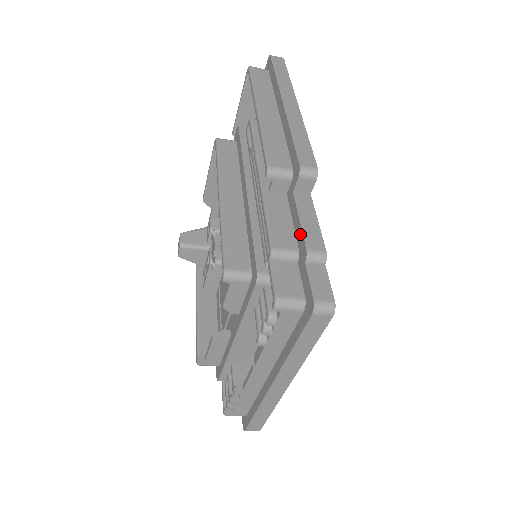
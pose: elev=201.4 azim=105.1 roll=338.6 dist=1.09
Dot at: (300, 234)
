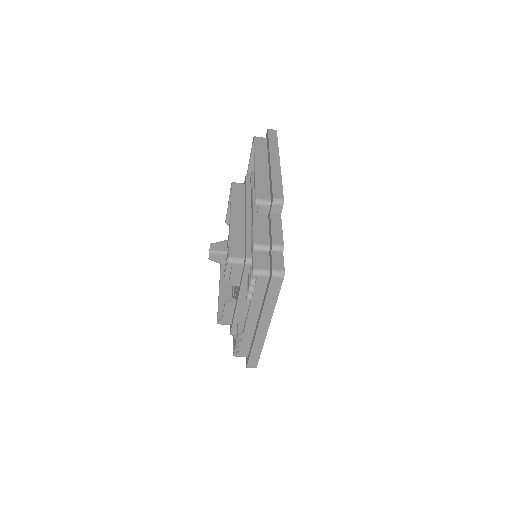
Dot at: (271, 236)
